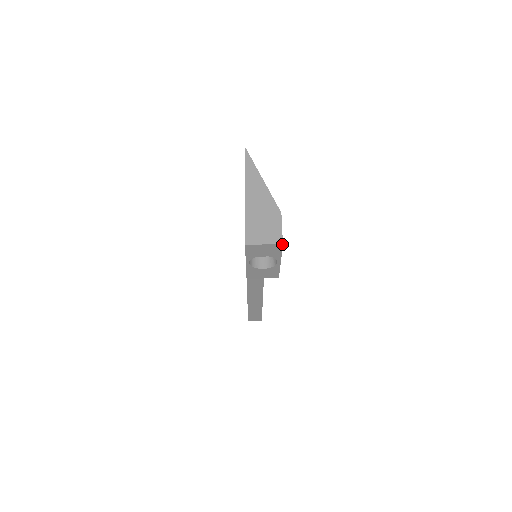
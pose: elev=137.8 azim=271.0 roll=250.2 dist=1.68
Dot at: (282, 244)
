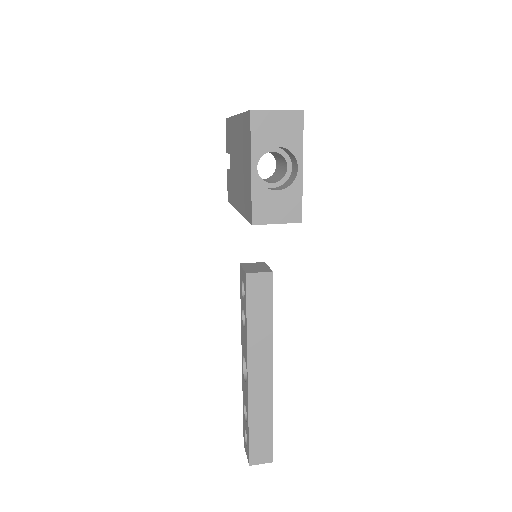
Dot at: (302, 110)
